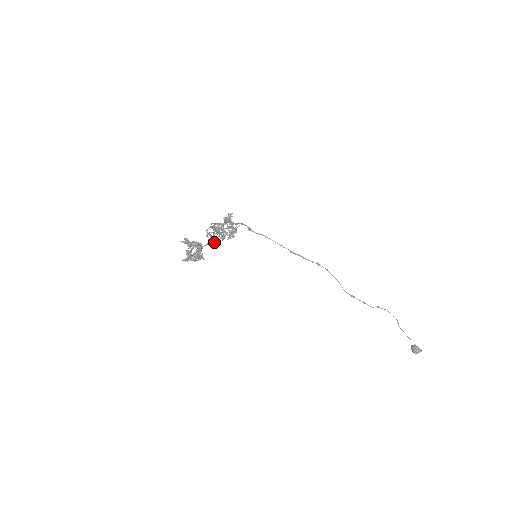
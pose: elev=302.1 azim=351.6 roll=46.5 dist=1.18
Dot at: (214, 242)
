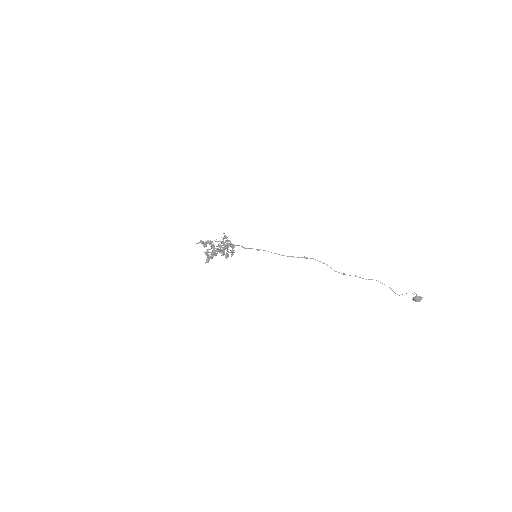
Dot at: (222, 255)
